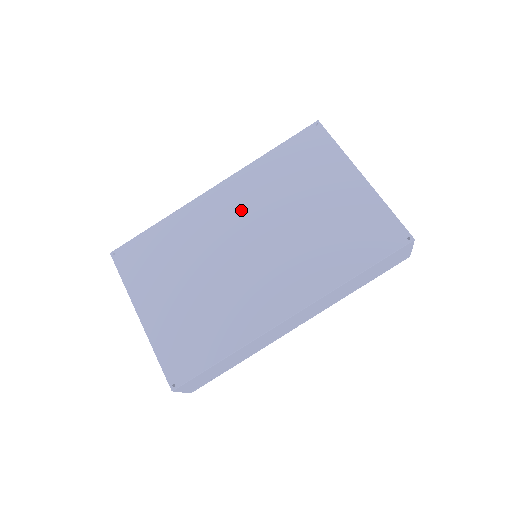
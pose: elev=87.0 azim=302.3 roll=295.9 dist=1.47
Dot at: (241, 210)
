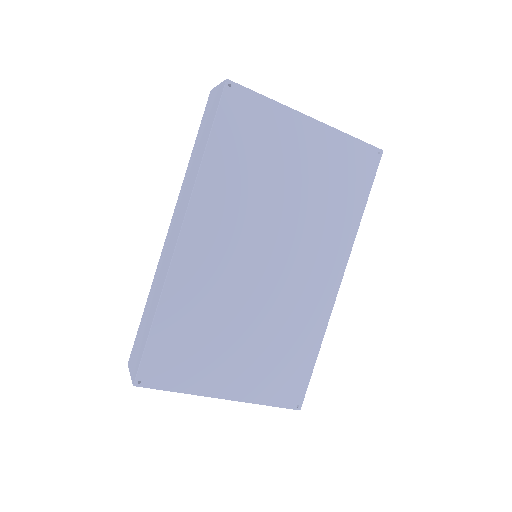
Dot at: (230, 235)
